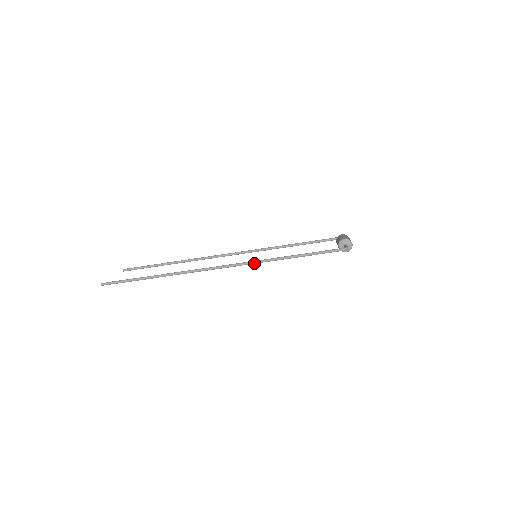
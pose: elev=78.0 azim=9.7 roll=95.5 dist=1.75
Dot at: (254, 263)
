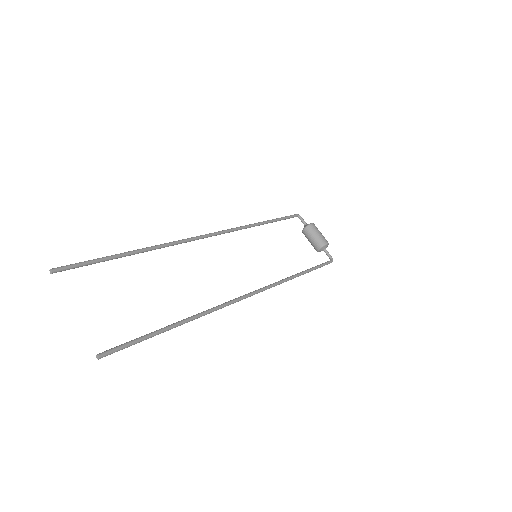
Dot at: occluded
